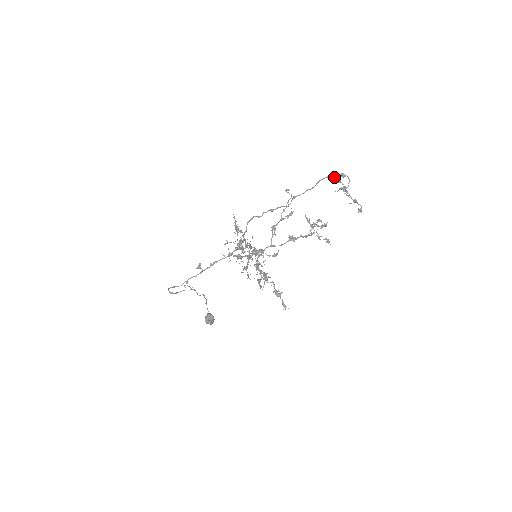
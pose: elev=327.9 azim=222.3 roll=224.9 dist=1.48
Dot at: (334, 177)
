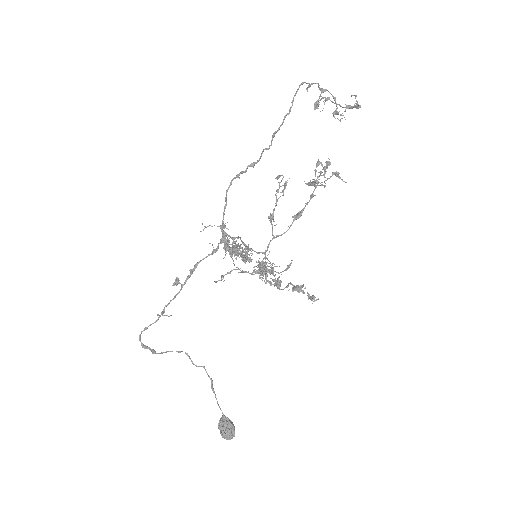
Dot at: (309, 86)
